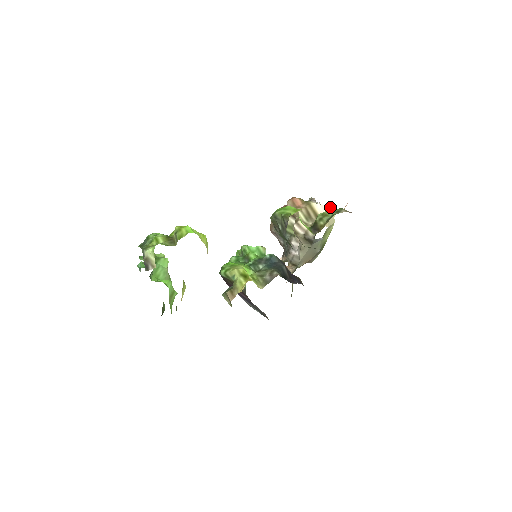
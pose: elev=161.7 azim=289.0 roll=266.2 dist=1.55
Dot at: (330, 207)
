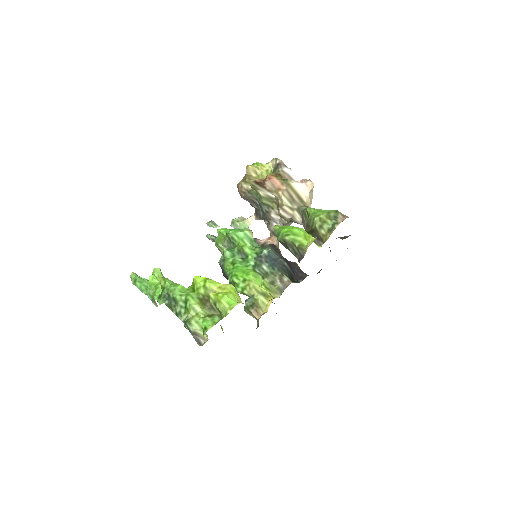
Dot at: (310, 185)
